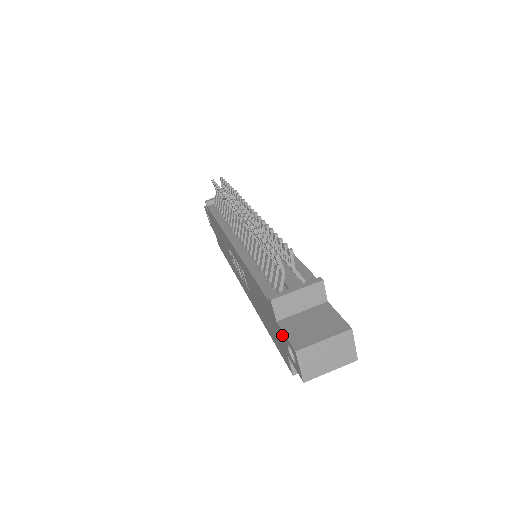
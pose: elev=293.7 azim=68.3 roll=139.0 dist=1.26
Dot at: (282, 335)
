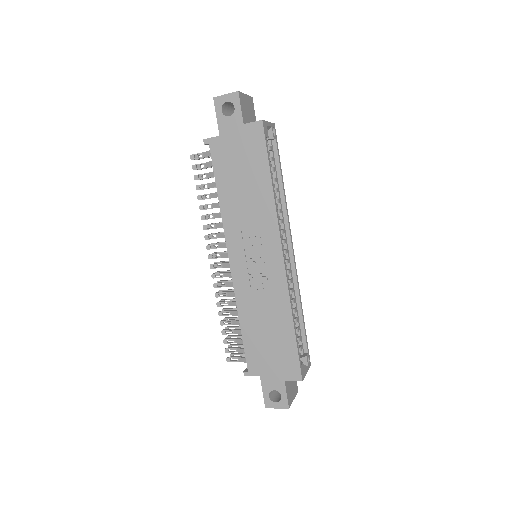
Dot at: (224, 126)
